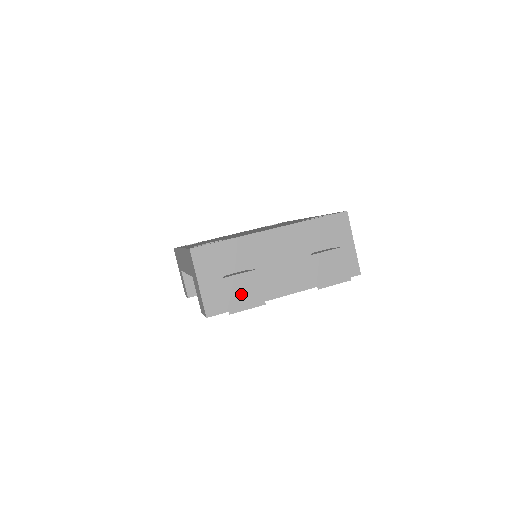
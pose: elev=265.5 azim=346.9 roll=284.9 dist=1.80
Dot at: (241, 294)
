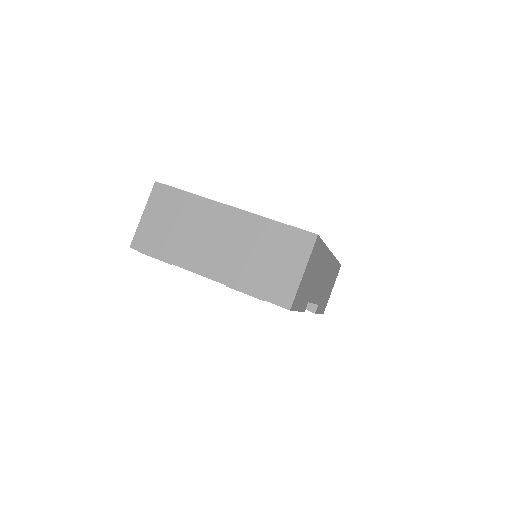
Dot at: (158, 241)
